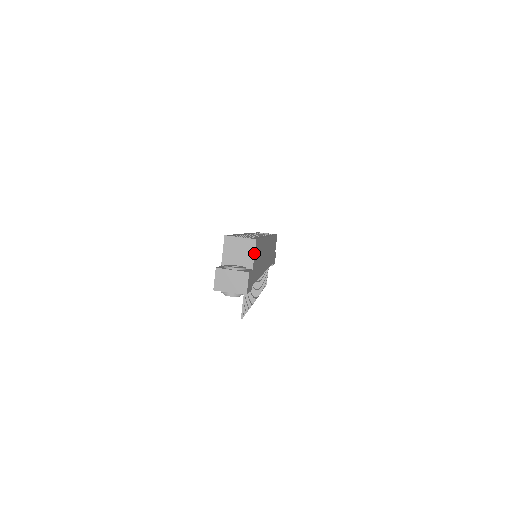
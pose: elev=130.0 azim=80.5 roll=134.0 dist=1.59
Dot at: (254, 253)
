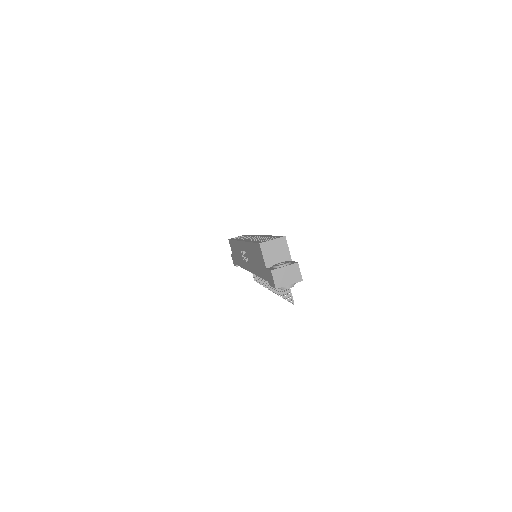
Dot at: (288, 248)
